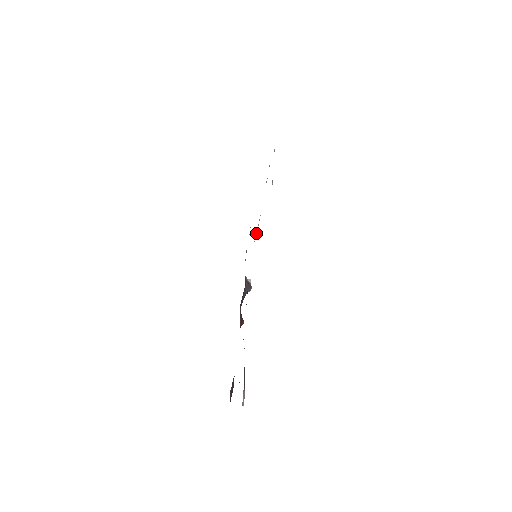
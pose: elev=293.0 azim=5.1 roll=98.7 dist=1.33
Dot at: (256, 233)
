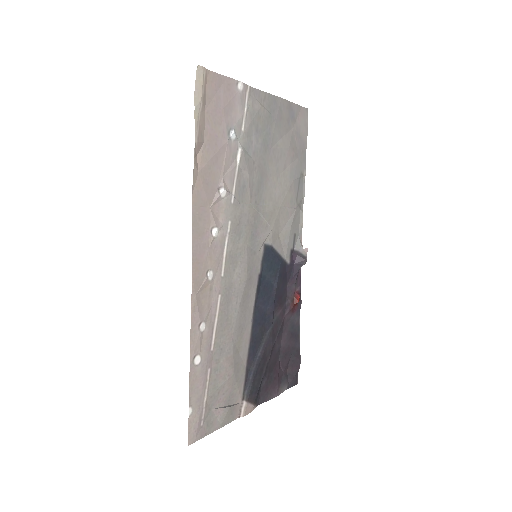
Dot at: (265, 220)
